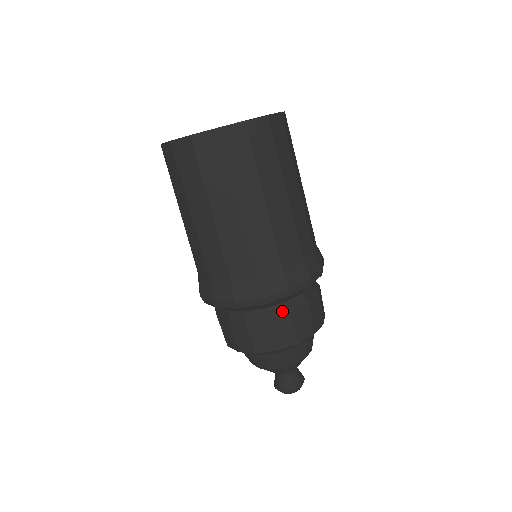
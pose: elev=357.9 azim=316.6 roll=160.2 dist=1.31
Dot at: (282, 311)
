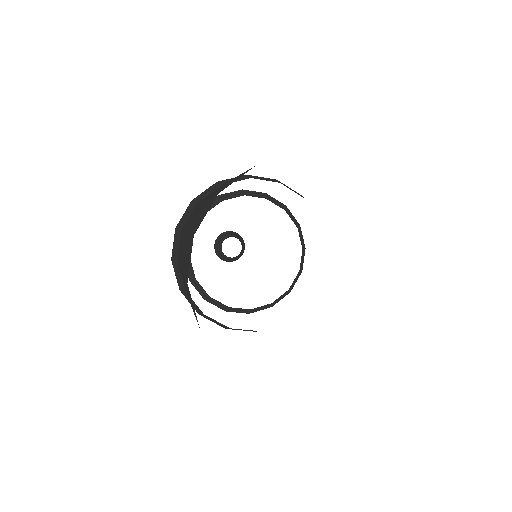
Dot at: occluded
